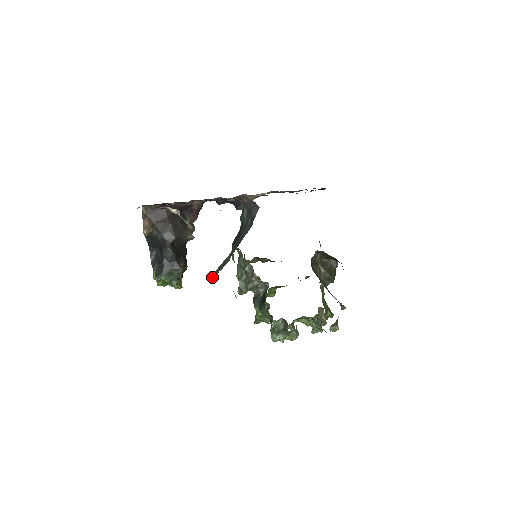
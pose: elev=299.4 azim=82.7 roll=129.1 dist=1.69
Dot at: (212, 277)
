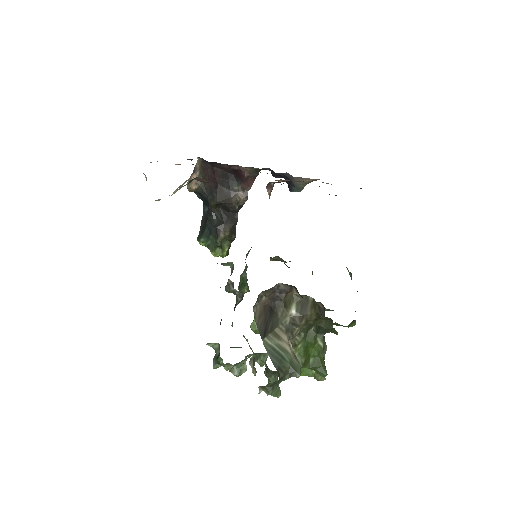
Dot at: occluded
